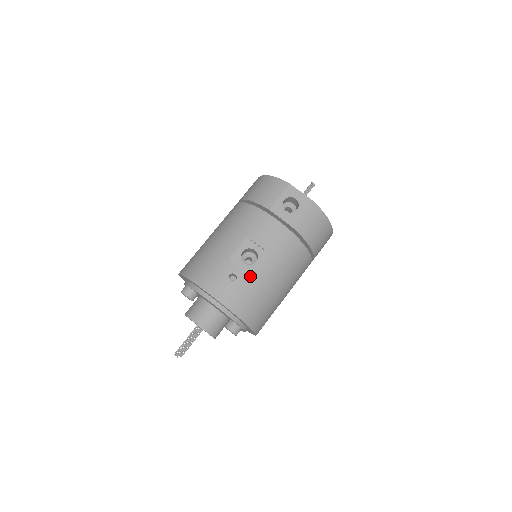
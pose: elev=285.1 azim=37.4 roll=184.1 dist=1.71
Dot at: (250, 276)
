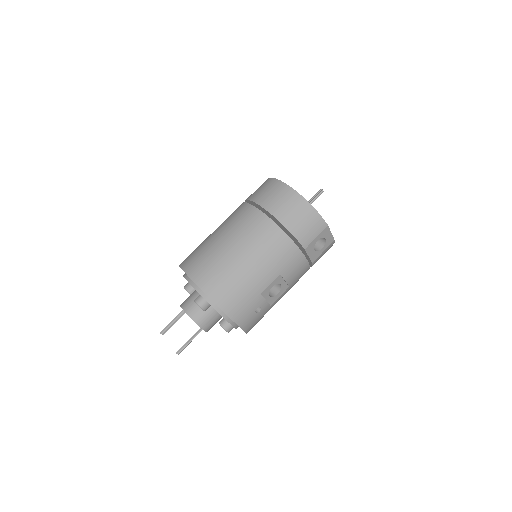
Dot at: (270, 306)
